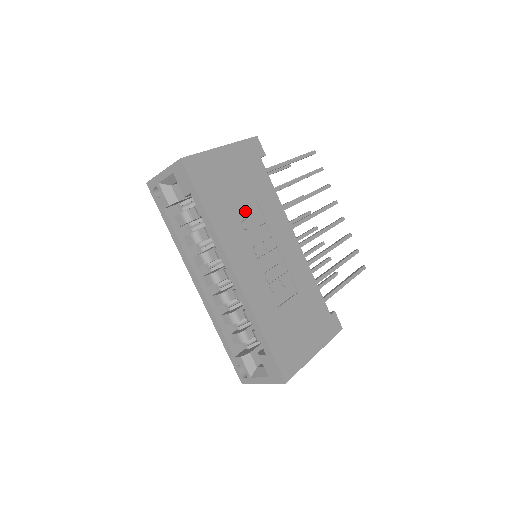
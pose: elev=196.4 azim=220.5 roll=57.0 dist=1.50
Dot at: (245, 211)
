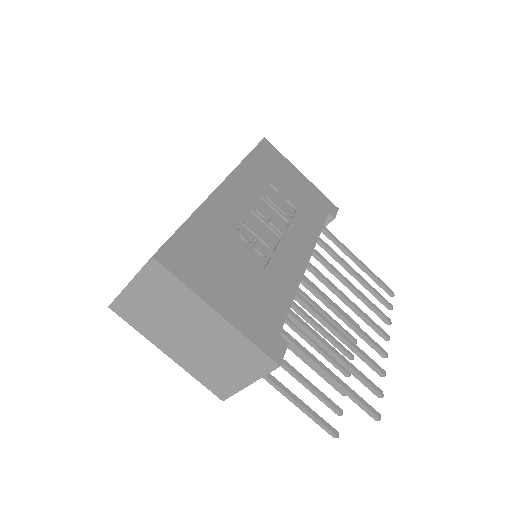
Dot at: (279, 195)
